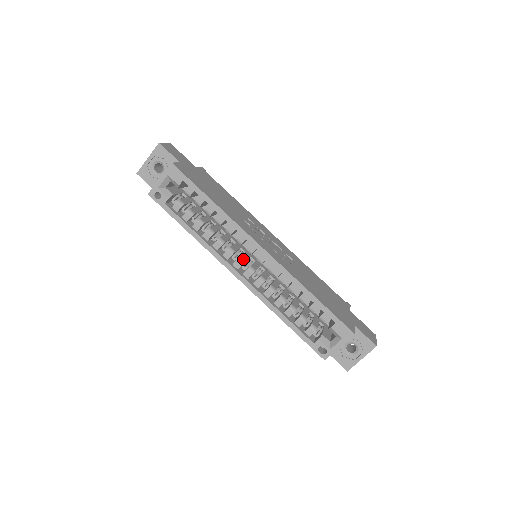
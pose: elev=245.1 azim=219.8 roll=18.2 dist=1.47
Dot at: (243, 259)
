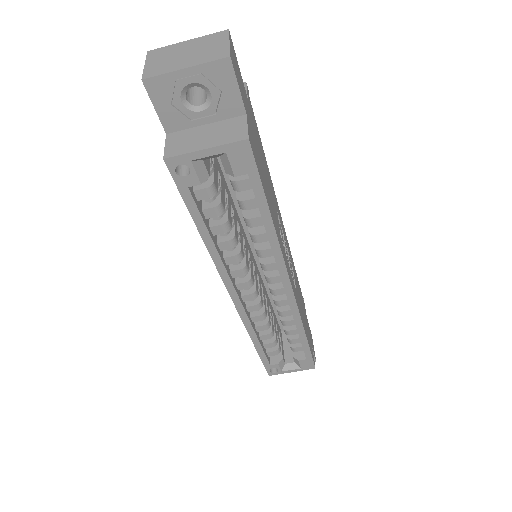
Dot at: (253, 281)
